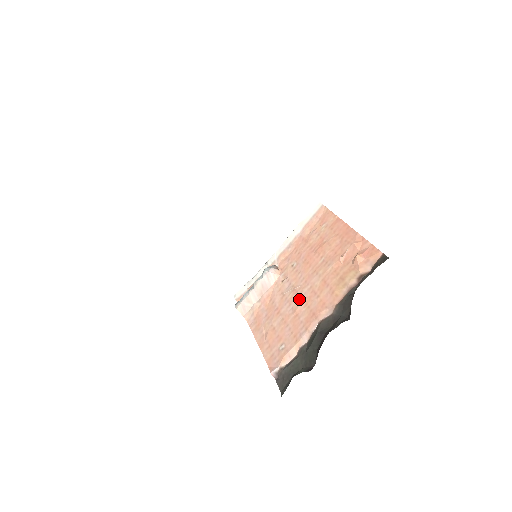
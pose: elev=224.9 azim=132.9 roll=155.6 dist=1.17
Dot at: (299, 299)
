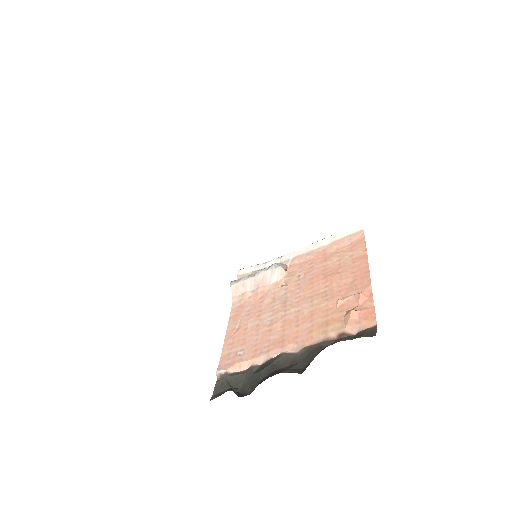
Dot at: (282, 315)
